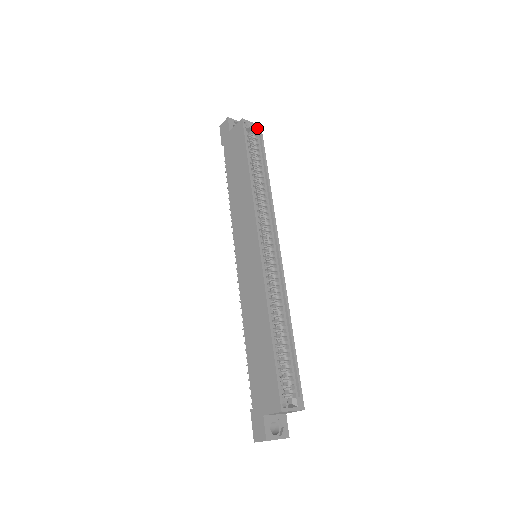
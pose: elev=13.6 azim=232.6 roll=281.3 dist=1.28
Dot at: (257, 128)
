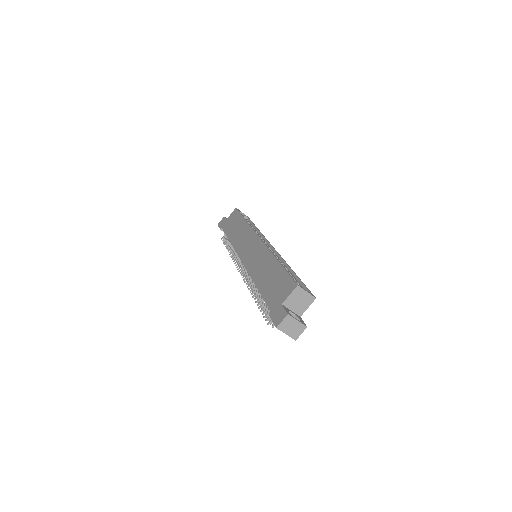
Dot at: occluded
